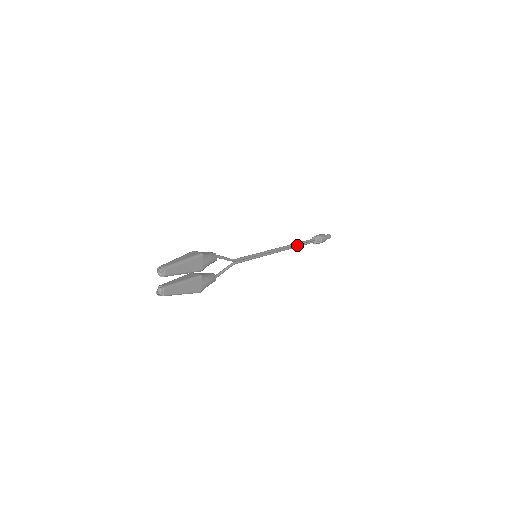
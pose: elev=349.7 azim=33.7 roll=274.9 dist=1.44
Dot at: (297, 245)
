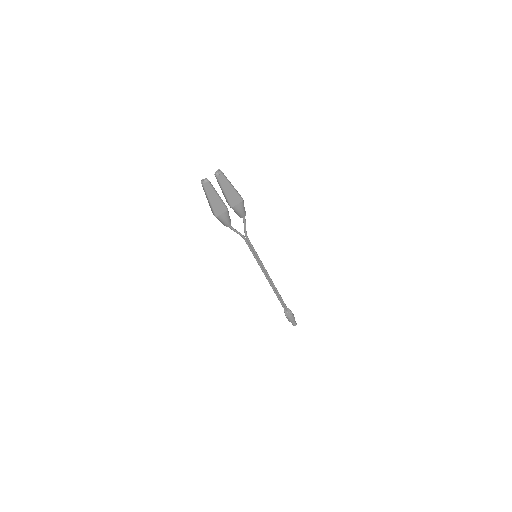
Dot at: (277, 293)
